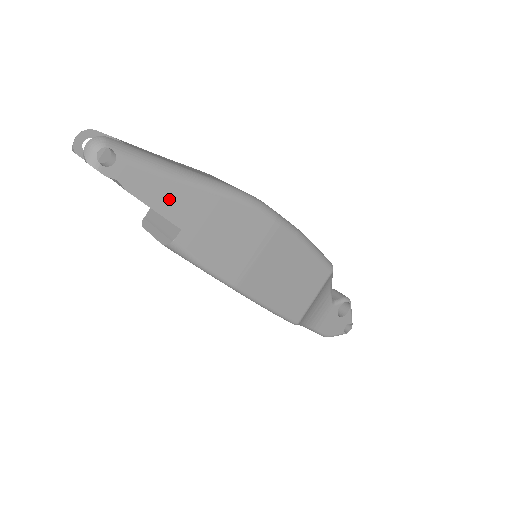
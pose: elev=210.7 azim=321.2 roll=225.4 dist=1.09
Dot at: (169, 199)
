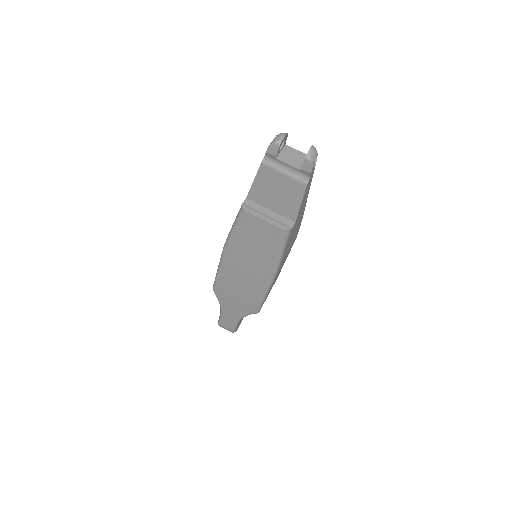
Dot at: (304, 200)
